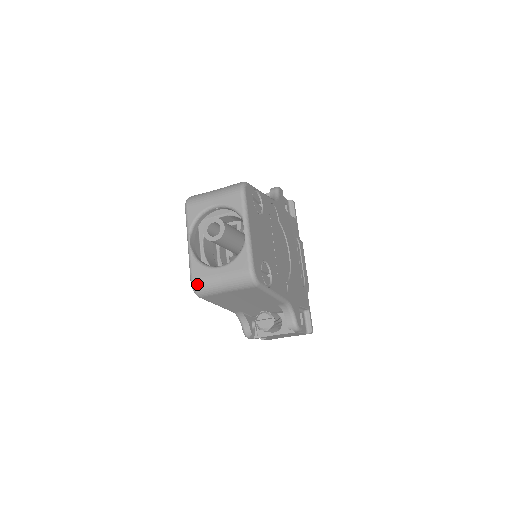
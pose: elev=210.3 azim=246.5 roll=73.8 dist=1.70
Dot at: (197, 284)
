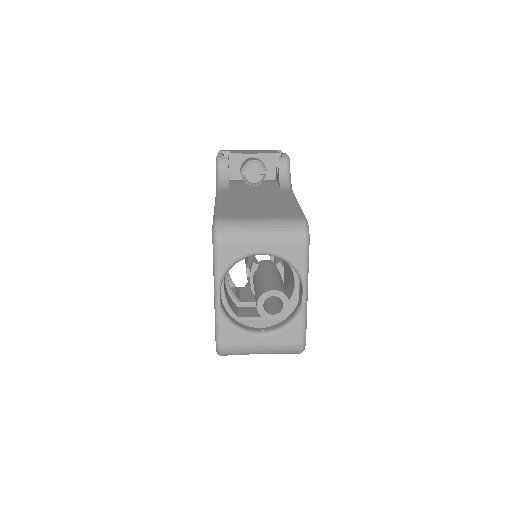
Dot at: (227, 350)
